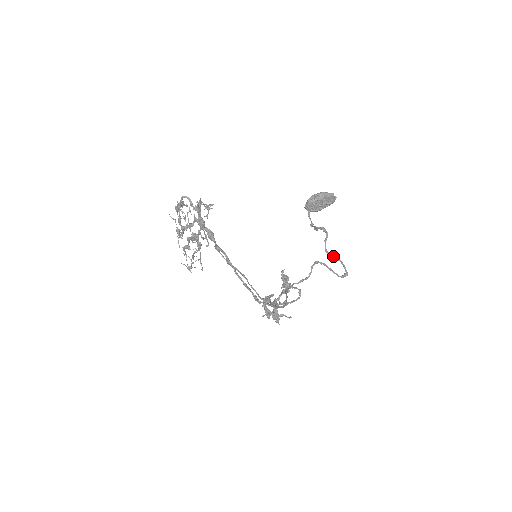
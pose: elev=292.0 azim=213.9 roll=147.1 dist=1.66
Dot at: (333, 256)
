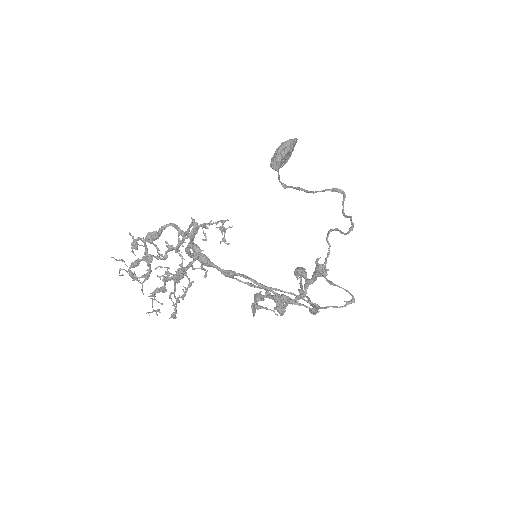
Dot at: (347, 216)
